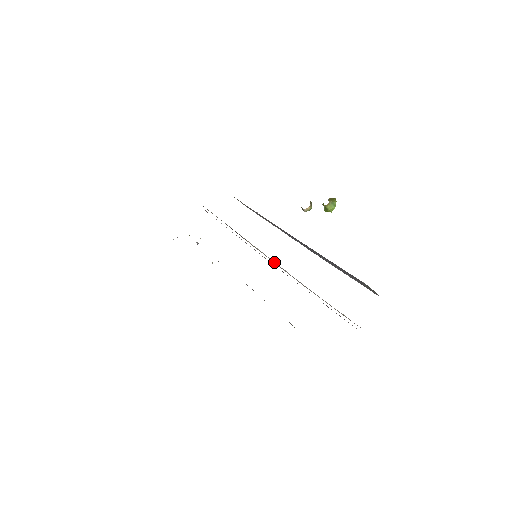
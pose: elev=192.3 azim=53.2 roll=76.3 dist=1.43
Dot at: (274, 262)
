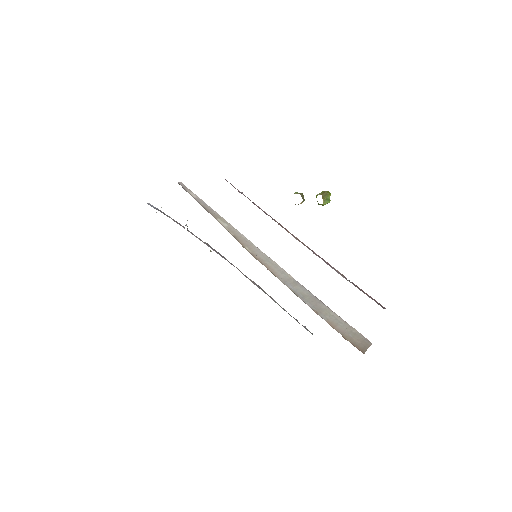
Dot at: (277, 269)
